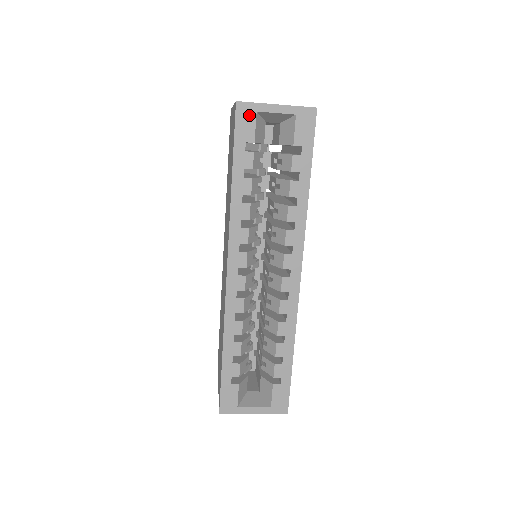
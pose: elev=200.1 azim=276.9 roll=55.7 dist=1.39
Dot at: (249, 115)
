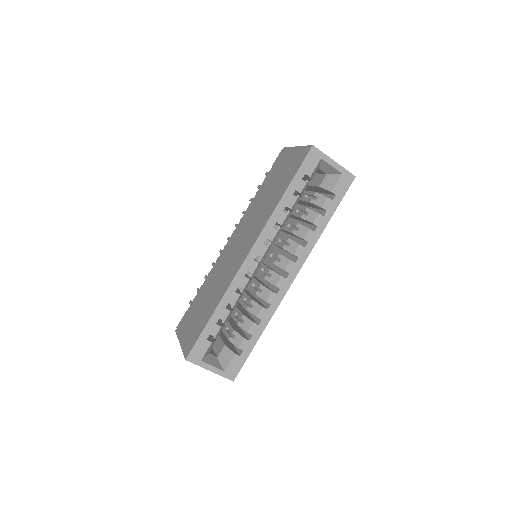
Dot at: (316, 158)
